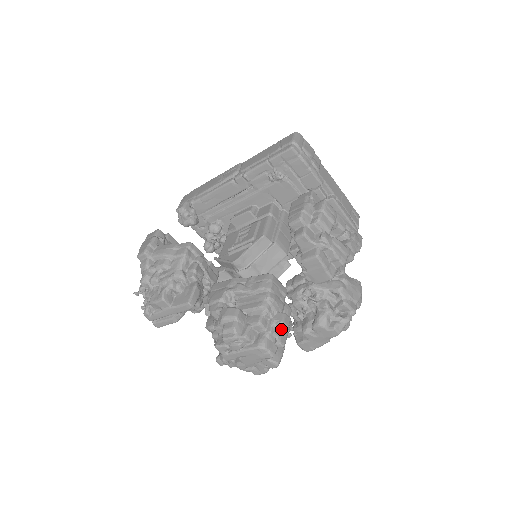
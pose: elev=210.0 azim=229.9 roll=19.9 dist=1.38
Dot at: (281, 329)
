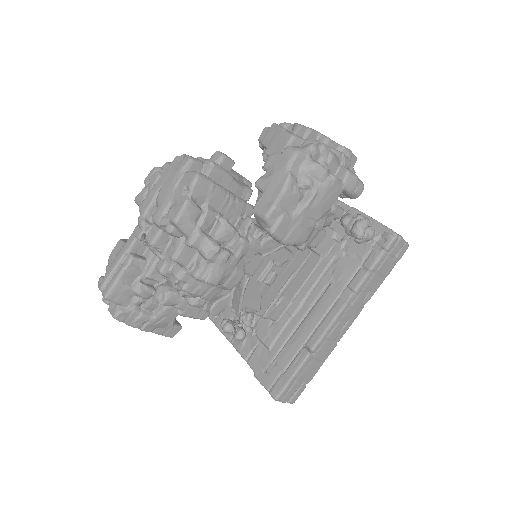
Dot at: (216, 160)
